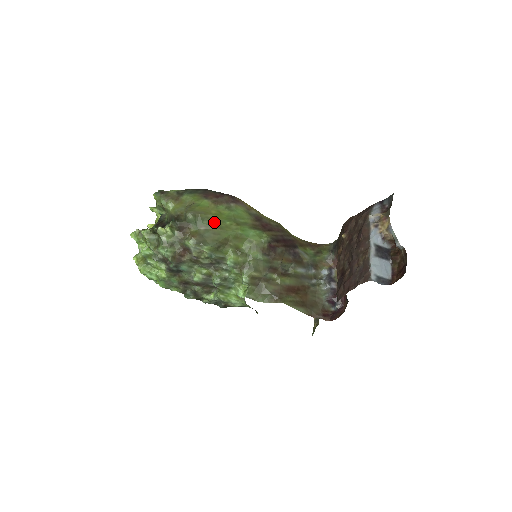
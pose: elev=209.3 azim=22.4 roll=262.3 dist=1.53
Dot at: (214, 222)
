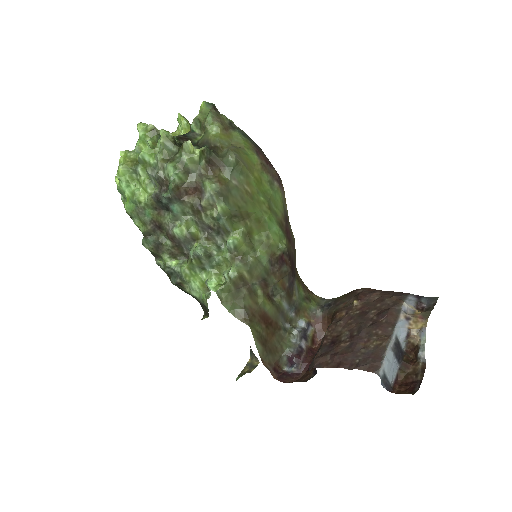
Dot at: (250, 185)
